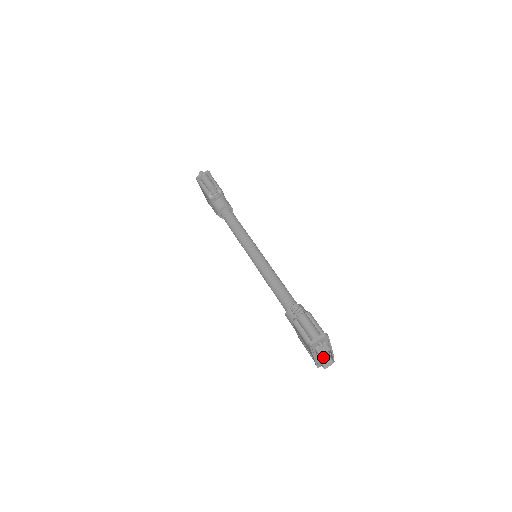
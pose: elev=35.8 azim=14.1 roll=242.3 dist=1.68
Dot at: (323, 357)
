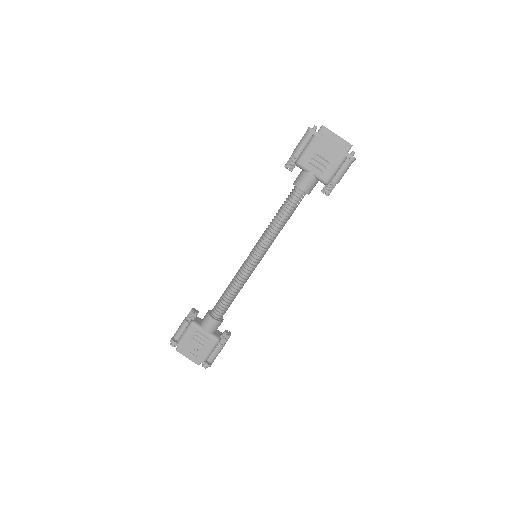
Dot at: (333, 136)
